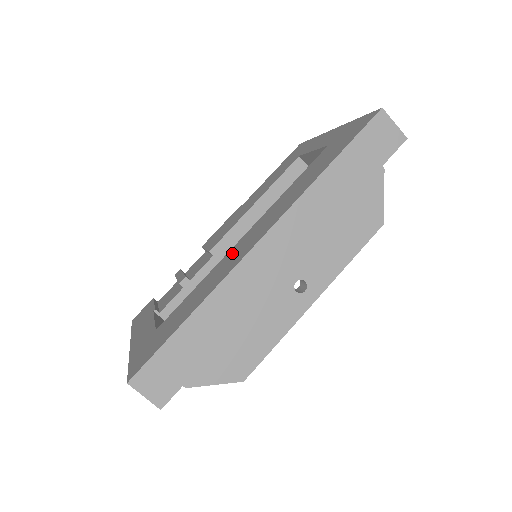
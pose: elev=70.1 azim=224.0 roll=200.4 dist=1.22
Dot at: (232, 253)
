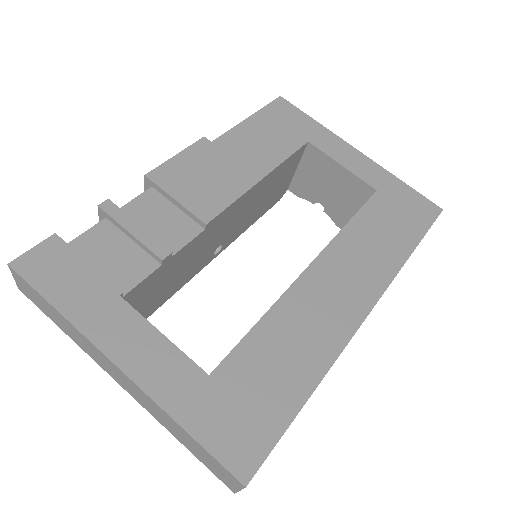
Dot at: (311, 296)
